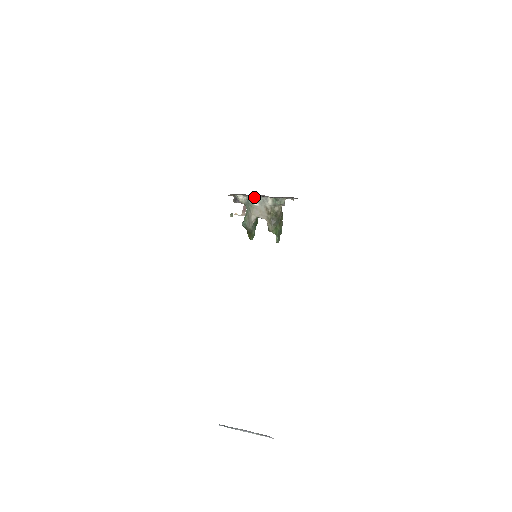
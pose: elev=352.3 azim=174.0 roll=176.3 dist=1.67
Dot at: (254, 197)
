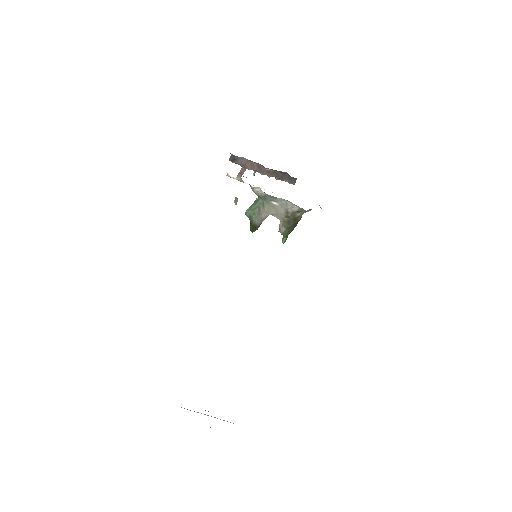
Dot at: occluded
